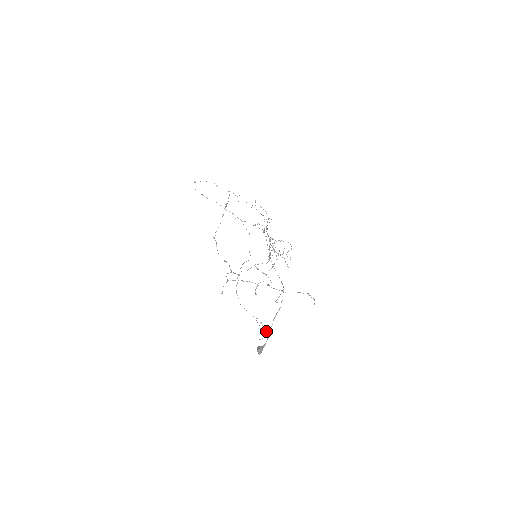
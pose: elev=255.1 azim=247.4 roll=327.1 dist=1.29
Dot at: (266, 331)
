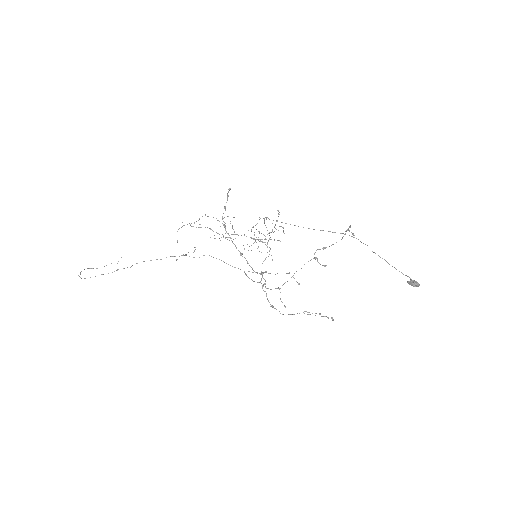
Dot at: (320, 314)
